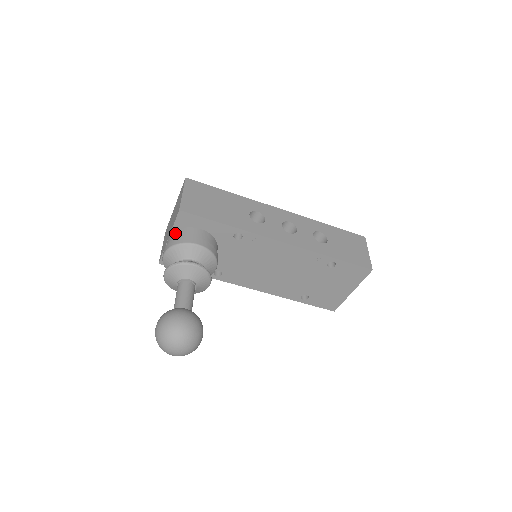
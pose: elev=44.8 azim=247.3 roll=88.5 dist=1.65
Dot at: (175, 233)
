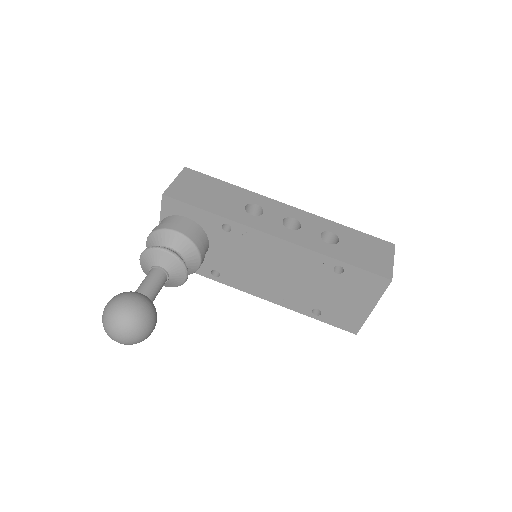
Dot at: (162, 221)
